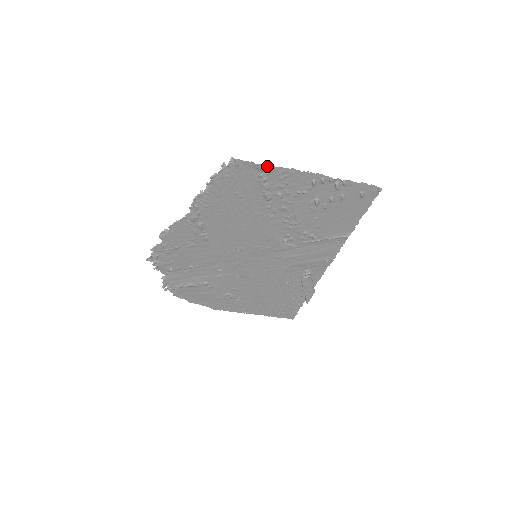
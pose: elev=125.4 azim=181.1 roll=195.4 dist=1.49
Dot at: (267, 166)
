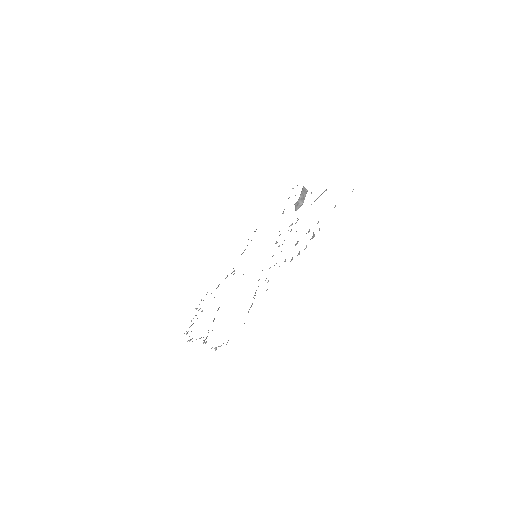
Dot at: occluded
